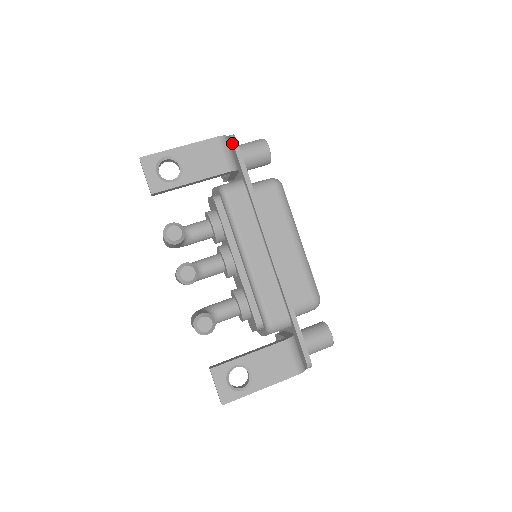
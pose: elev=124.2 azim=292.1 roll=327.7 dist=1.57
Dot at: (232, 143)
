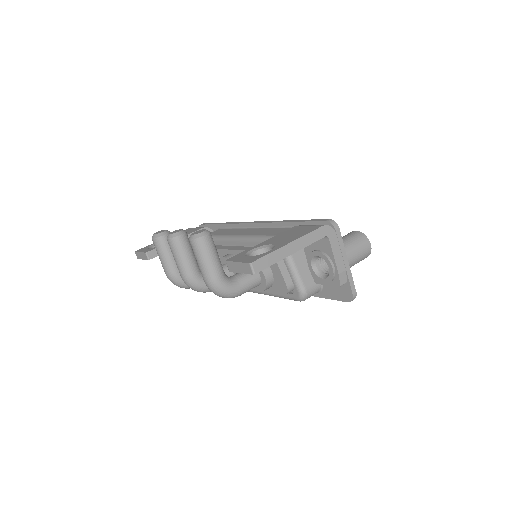
Dot at: (201, 226)
